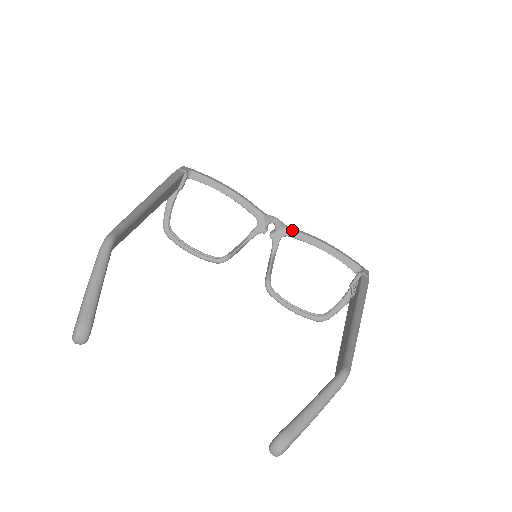
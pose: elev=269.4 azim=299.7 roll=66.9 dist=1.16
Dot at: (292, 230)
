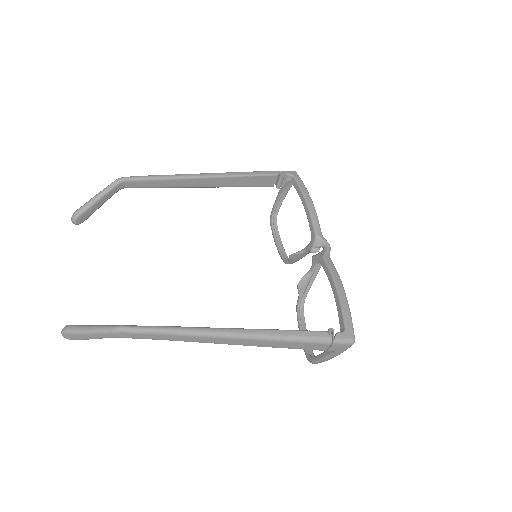
Dot at: (325, 260)
